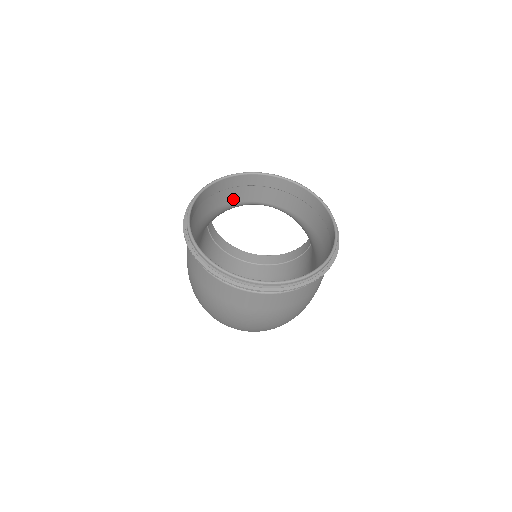
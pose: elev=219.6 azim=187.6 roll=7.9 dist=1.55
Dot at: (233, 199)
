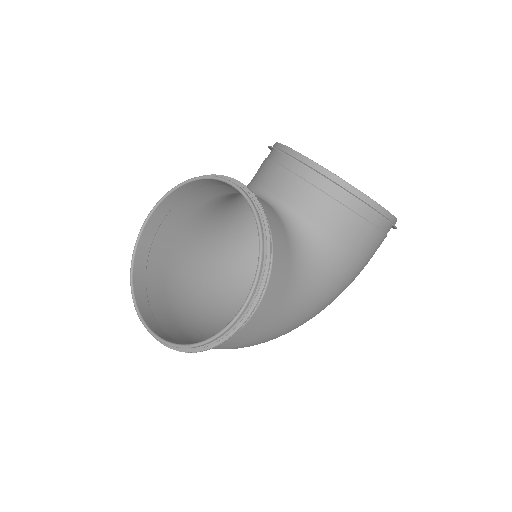
Dot at: (229, 190)
